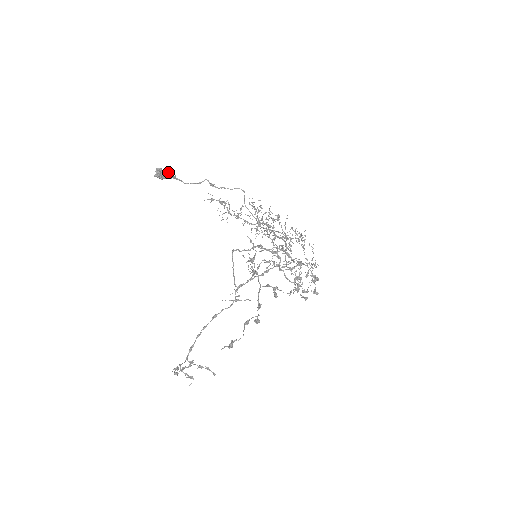
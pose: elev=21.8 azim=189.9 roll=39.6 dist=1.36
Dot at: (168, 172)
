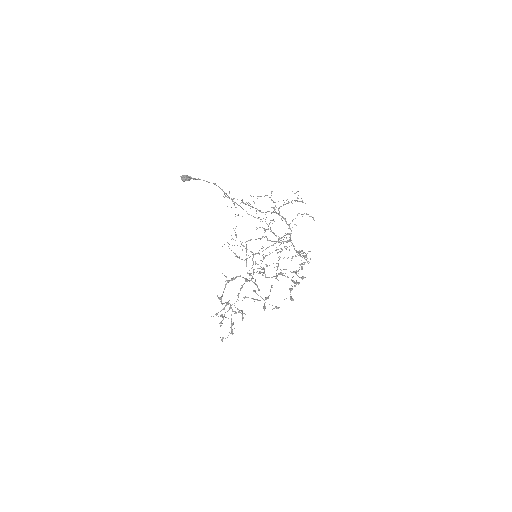
Dot at: (188, 179)
